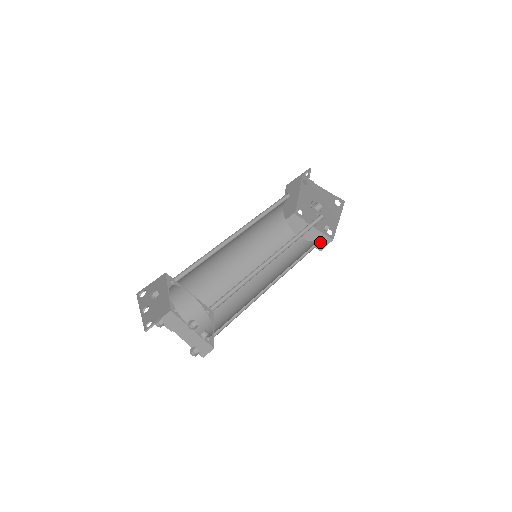
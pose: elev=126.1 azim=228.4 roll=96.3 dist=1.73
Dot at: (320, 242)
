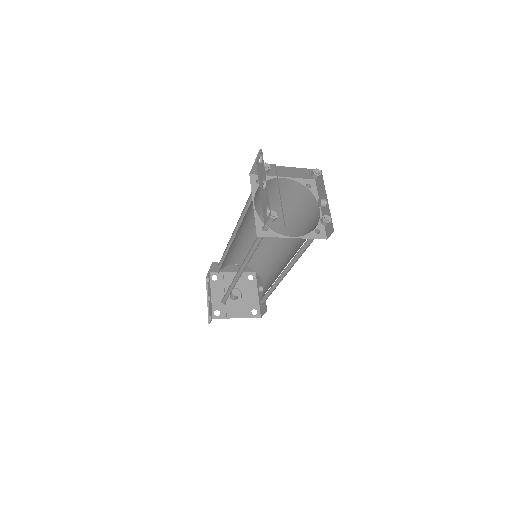
Dot at: occluded
